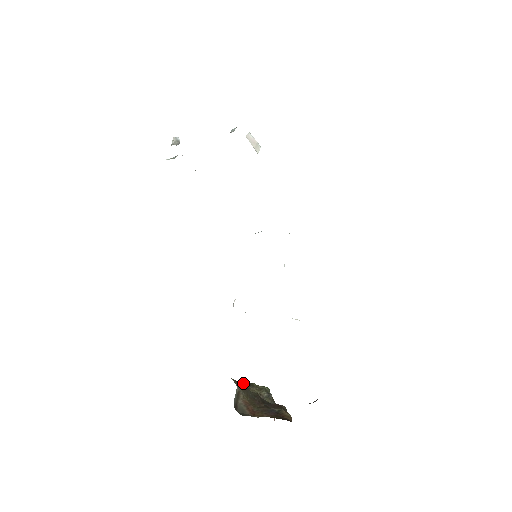
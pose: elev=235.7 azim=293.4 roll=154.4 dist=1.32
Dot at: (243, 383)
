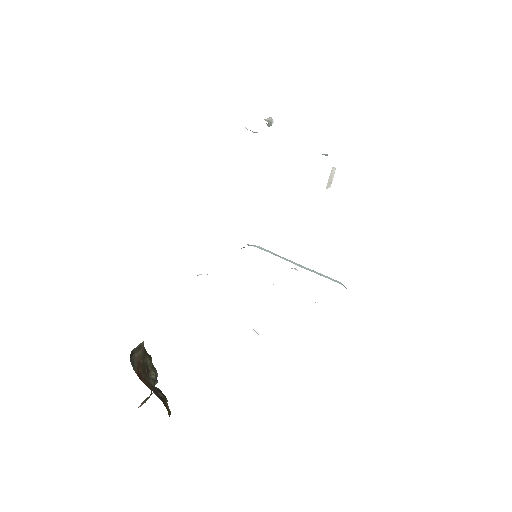
Dot at: occluded
